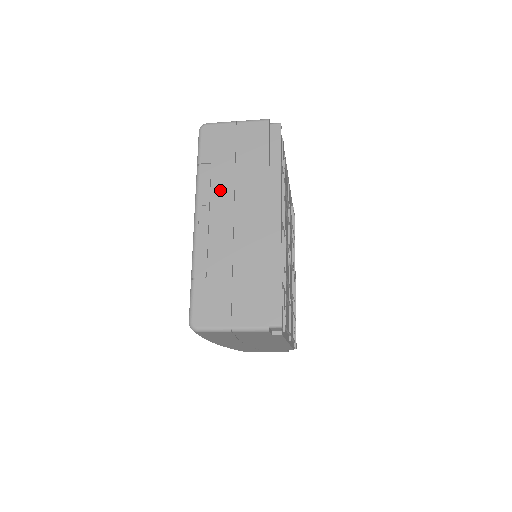
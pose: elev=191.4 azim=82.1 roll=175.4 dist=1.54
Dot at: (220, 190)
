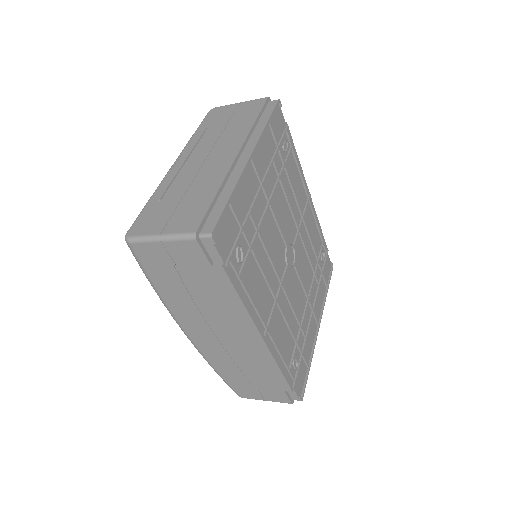
Dot at: (204, 142)
